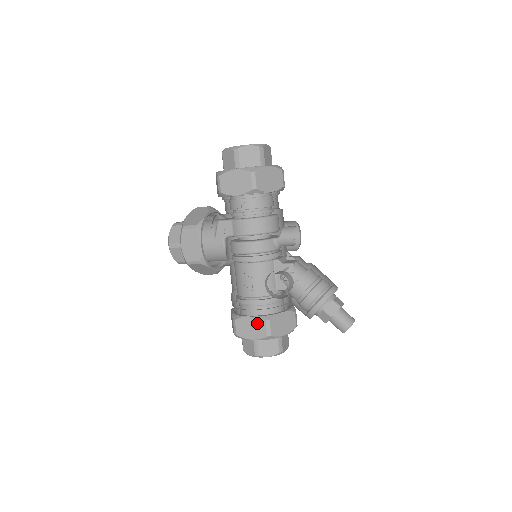
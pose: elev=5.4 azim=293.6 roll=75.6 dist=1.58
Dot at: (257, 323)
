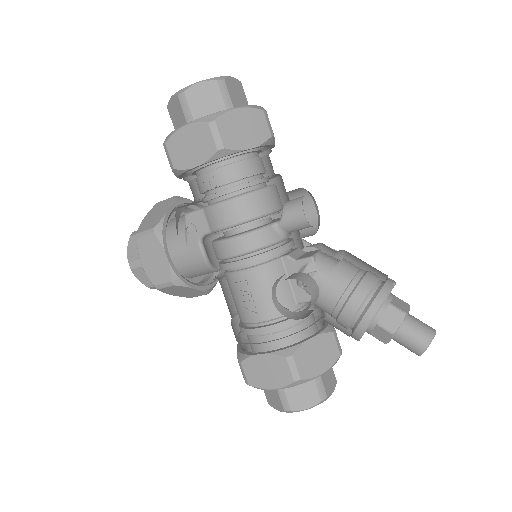
Dot at: (274, 363)
